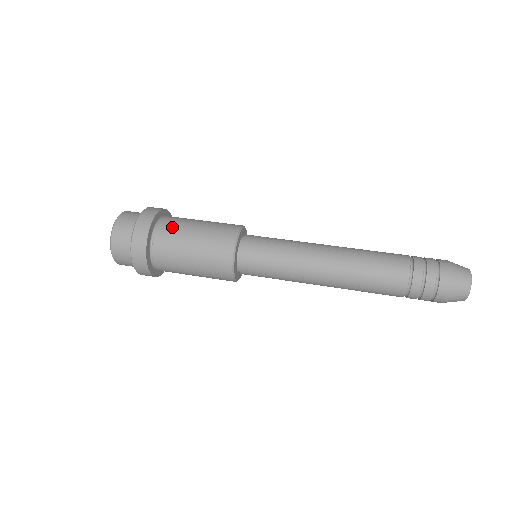
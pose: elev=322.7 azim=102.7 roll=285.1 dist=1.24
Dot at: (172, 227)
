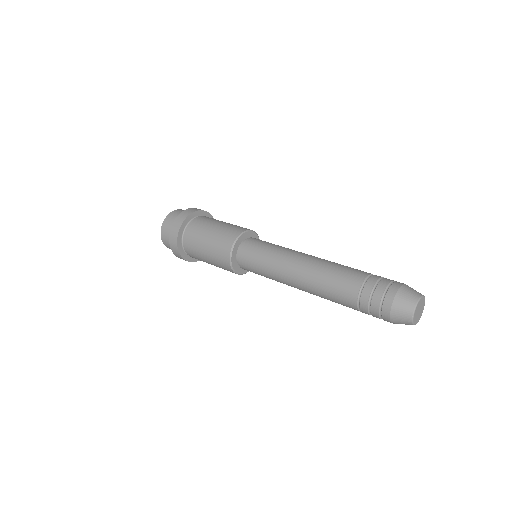
Dot at: (195, 229)
